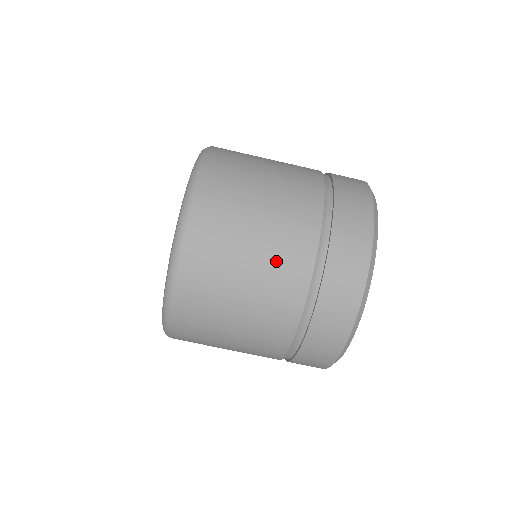
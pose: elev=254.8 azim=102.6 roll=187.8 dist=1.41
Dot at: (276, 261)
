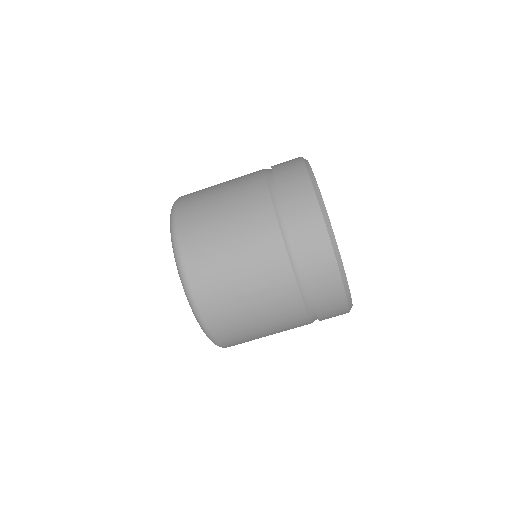
Dot at: (278, 317)
